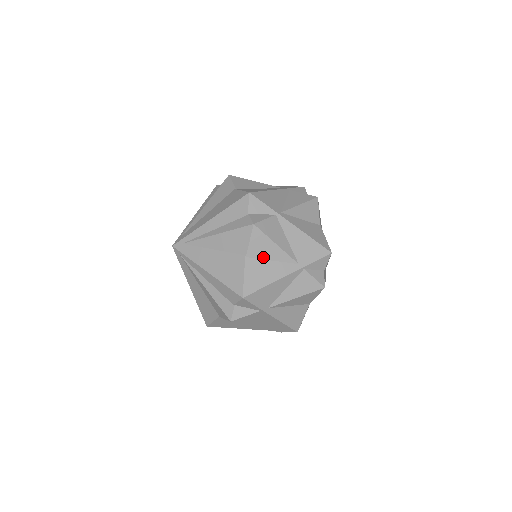
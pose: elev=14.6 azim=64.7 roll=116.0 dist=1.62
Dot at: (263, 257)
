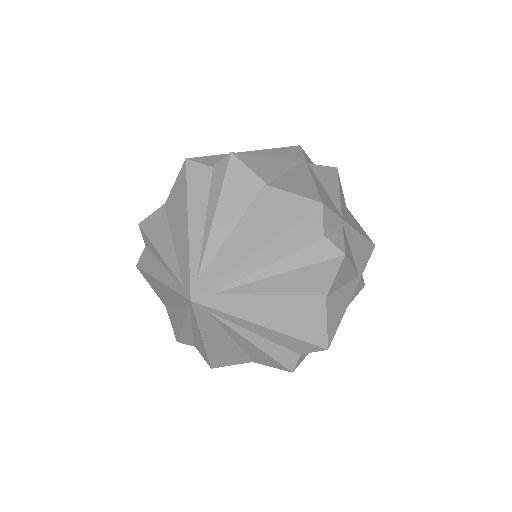
Dot at: (338, 287)
